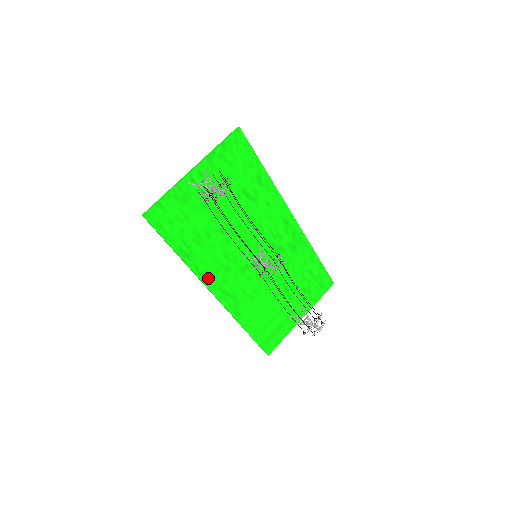
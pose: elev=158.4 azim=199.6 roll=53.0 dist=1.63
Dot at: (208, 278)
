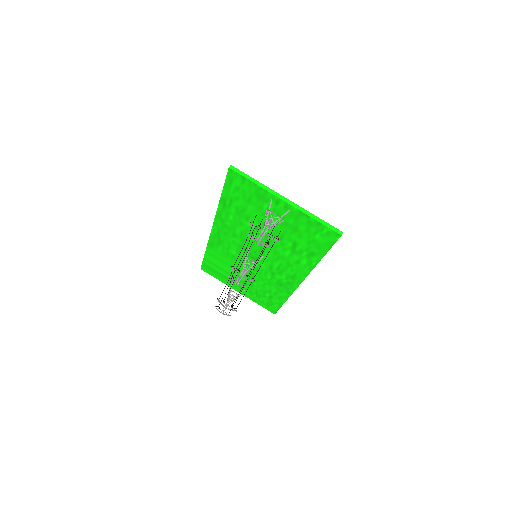
Dot at: (220, 222)
